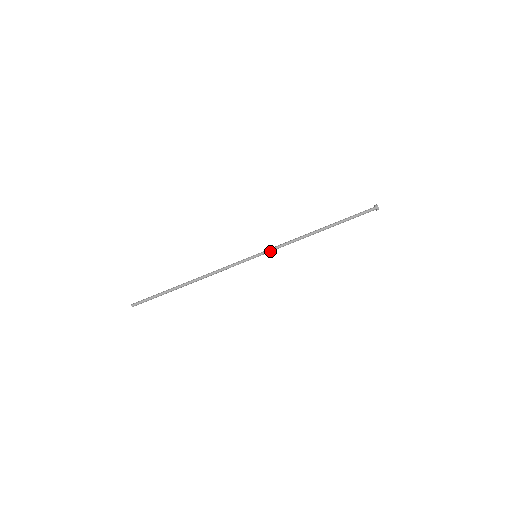
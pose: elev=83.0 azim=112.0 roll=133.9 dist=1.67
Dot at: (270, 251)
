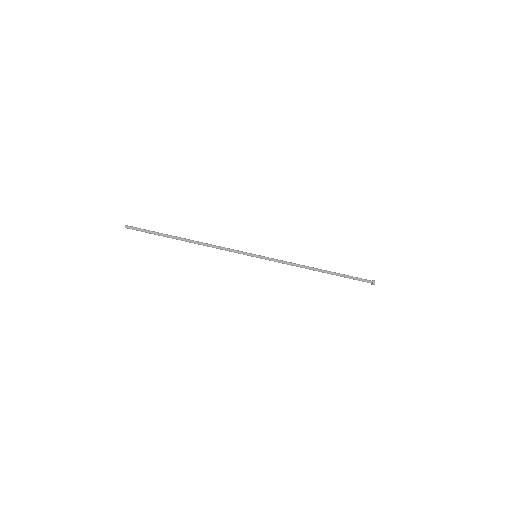
Dot at: (270, 260)
